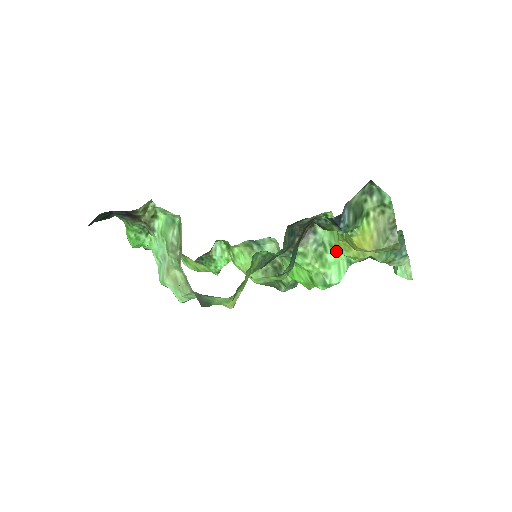
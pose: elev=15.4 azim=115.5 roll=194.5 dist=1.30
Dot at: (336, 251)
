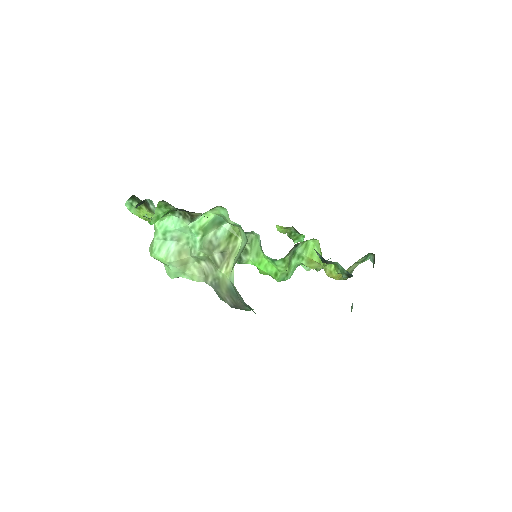
Dot at: (299, 259)
